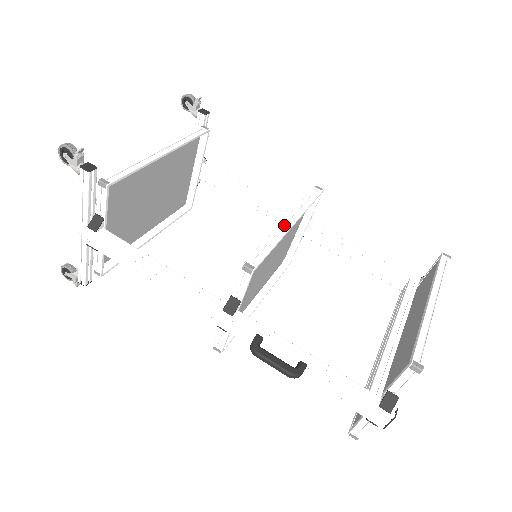
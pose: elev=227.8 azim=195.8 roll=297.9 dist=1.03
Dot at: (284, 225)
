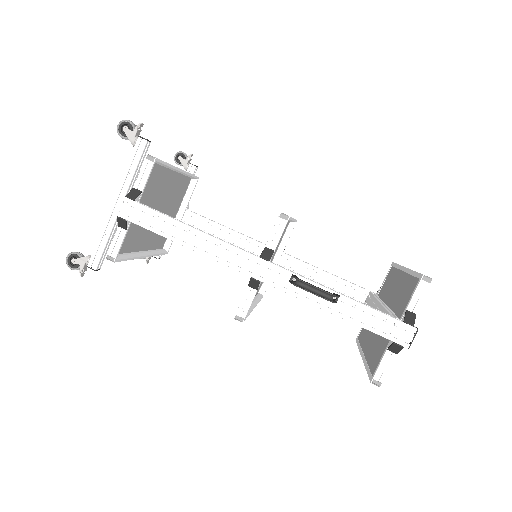
Dot at: occluded
